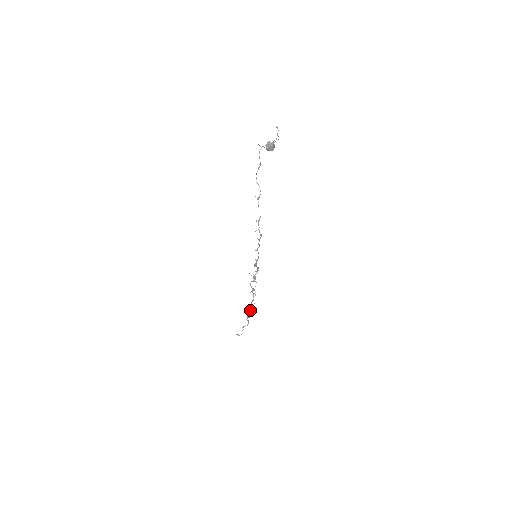
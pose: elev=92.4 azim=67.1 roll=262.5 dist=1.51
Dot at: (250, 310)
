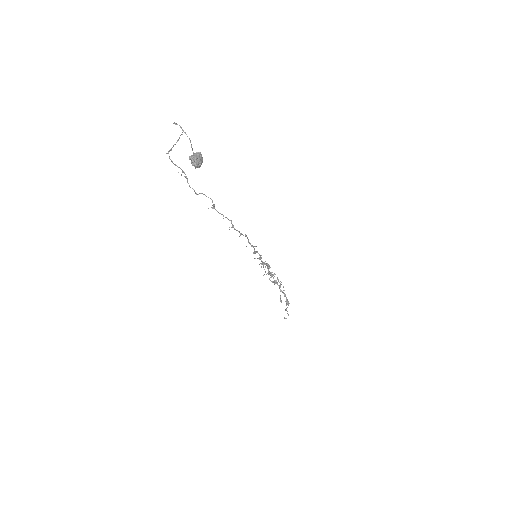
Dot at: (286, 298)
